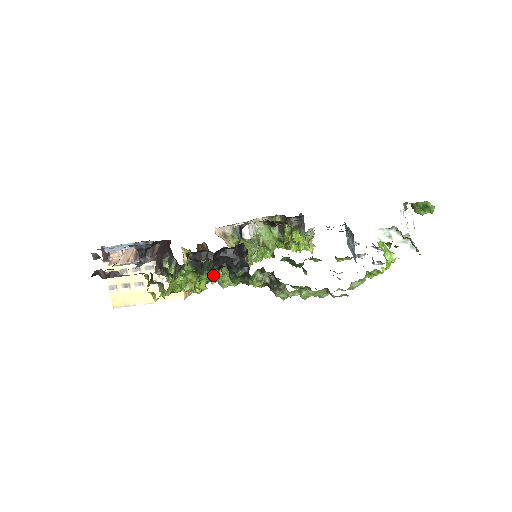
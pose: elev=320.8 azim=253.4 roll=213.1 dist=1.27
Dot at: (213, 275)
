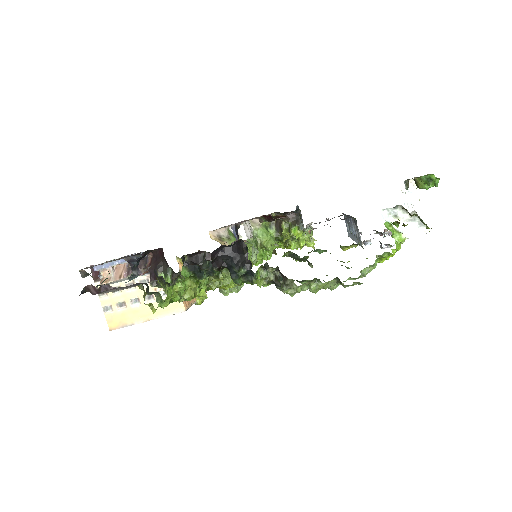
Dot at: (213, 279)
